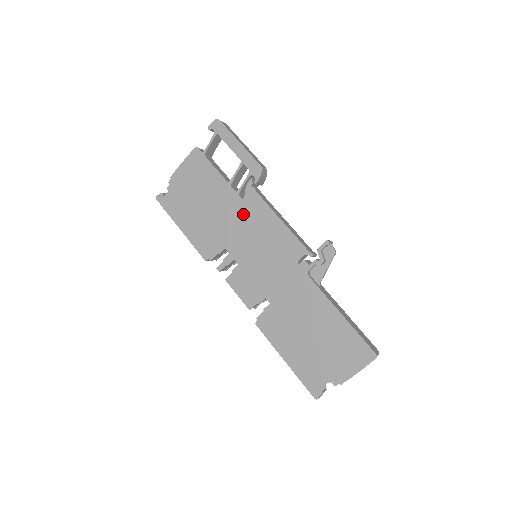
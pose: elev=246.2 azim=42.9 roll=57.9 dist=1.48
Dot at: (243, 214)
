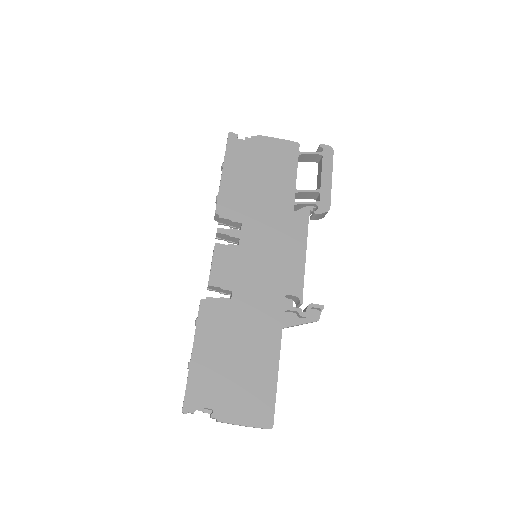
Dot at: (283, 219)
